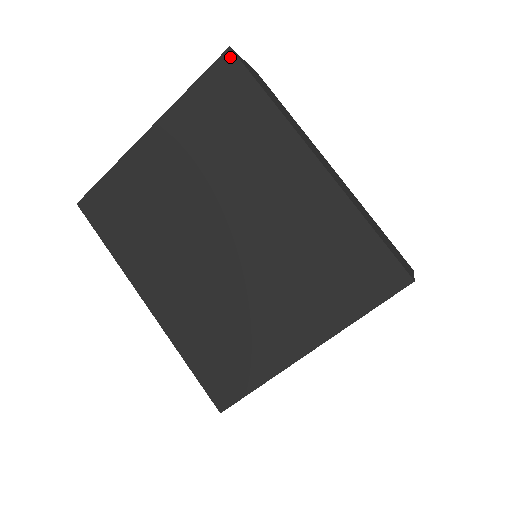
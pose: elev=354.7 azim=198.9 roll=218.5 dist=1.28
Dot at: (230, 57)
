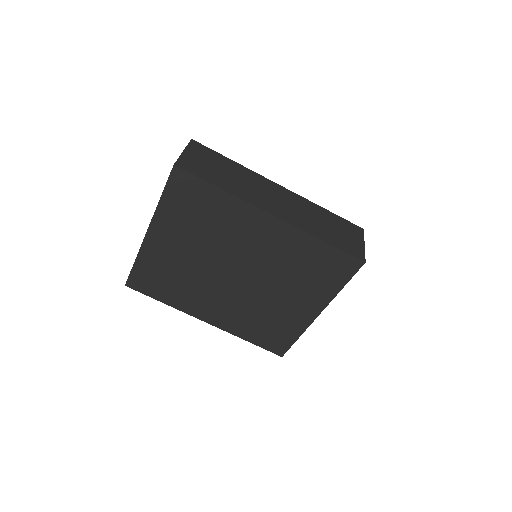
Dot at: (178, 171)
